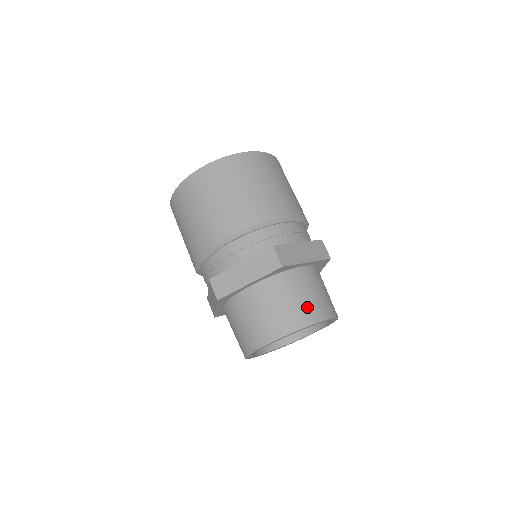
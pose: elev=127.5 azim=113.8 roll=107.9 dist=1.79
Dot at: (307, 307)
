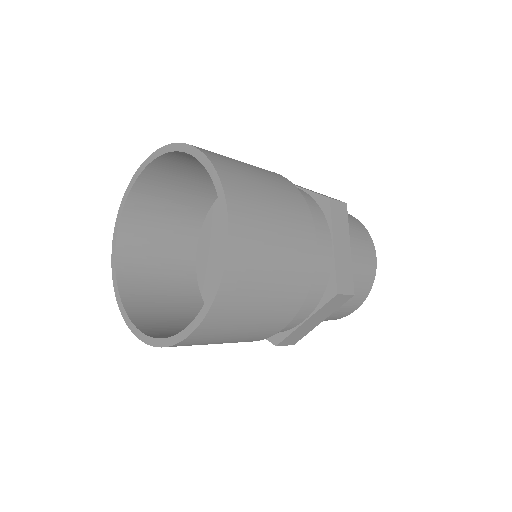
Dot at: (366, 273)
